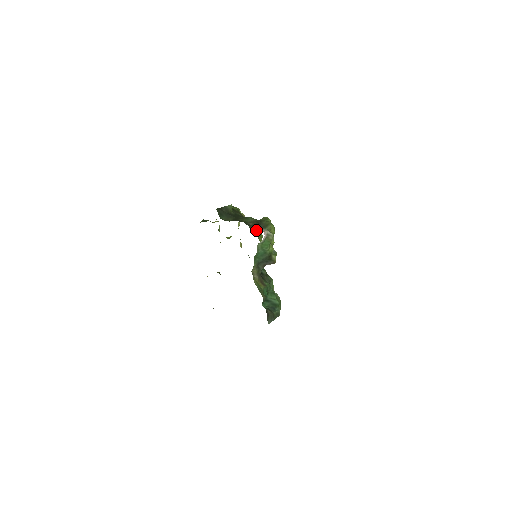
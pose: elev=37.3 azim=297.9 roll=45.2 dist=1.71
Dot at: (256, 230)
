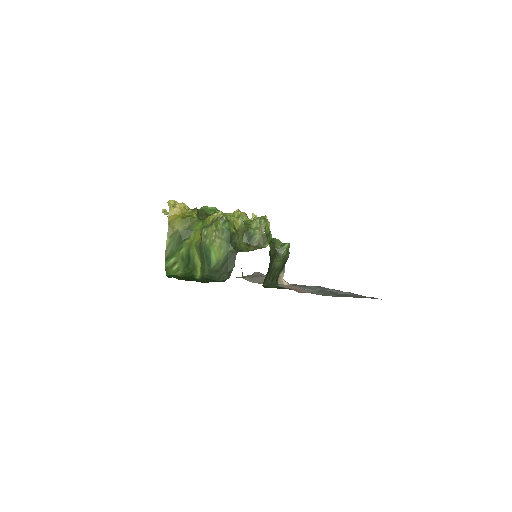
Dot at: (279, 276)
